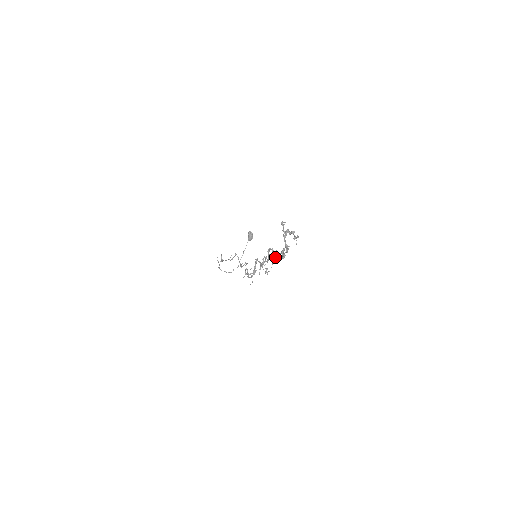
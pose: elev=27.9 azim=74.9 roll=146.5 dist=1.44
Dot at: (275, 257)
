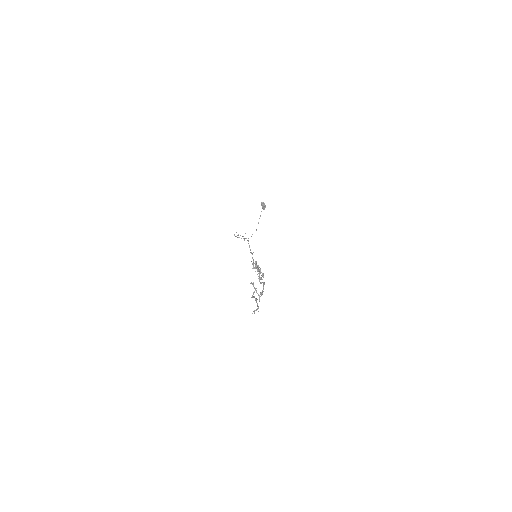
Dot at: (260, 282)
